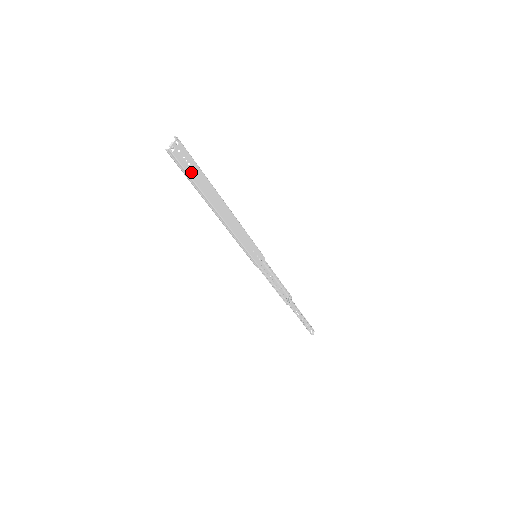
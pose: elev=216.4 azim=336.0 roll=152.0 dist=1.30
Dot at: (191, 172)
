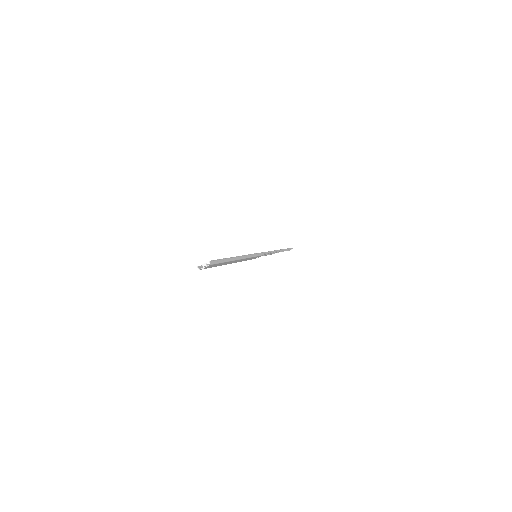
Dot at: (214, 266)
